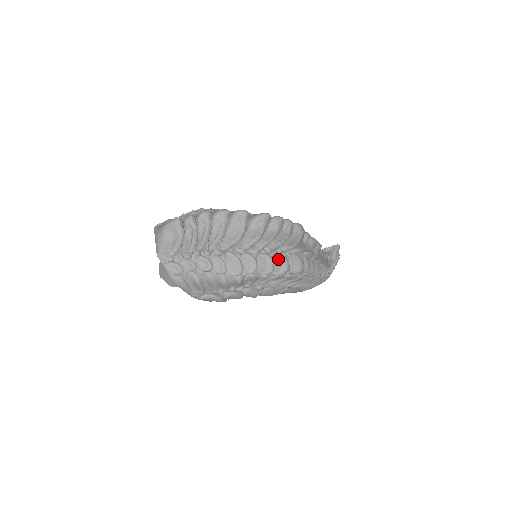
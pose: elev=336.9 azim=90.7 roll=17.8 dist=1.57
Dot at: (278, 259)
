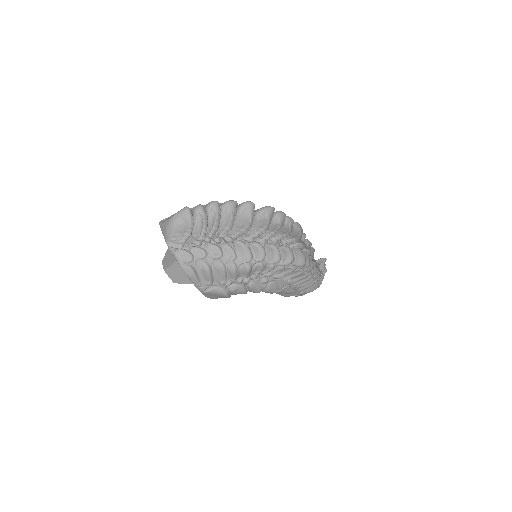
Dot at: (283, 250)
